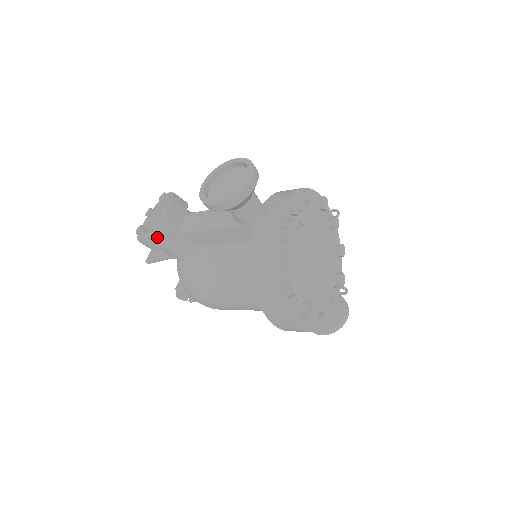
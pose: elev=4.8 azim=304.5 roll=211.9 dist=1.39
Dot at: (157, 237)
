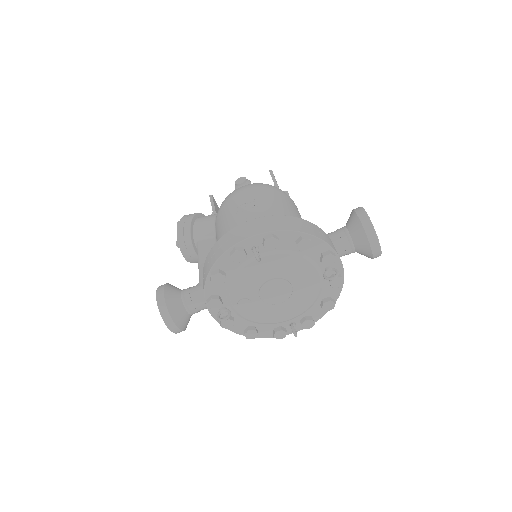
Dot at: occluded
